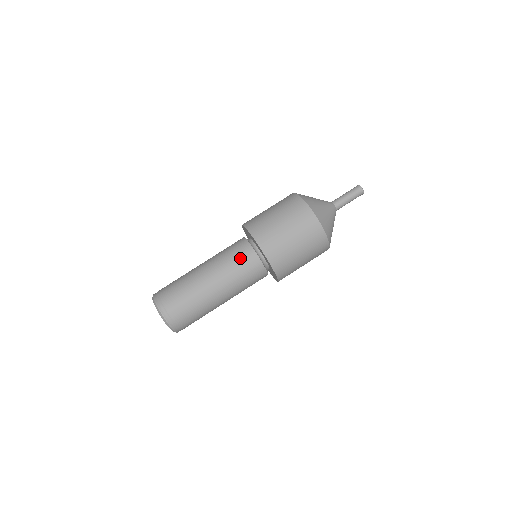
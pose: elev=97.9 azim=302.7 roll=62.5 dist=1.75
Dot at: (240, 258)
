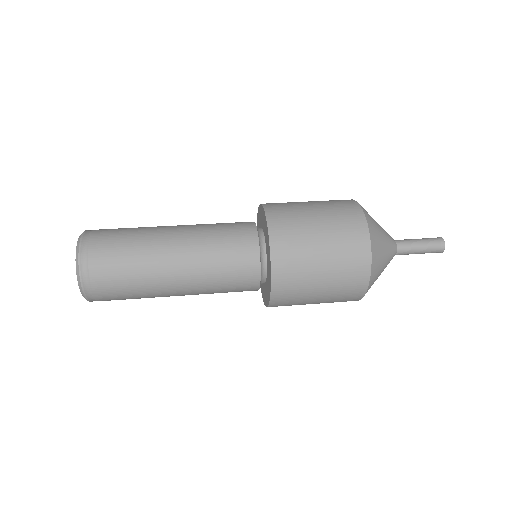
Dot at: occluded
